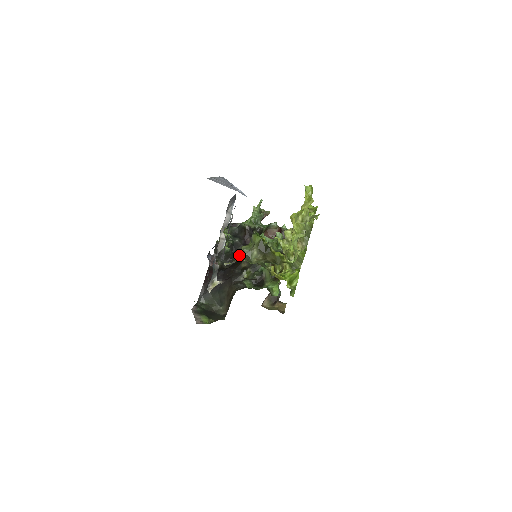
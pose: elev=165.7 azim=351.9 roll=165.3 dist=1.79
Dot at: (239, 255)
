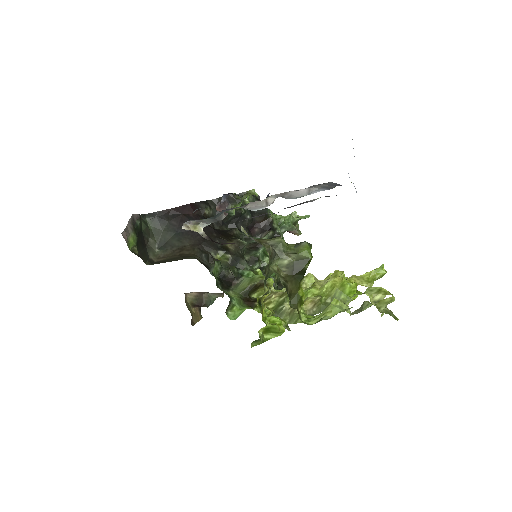
Dot at: (267, 240)
